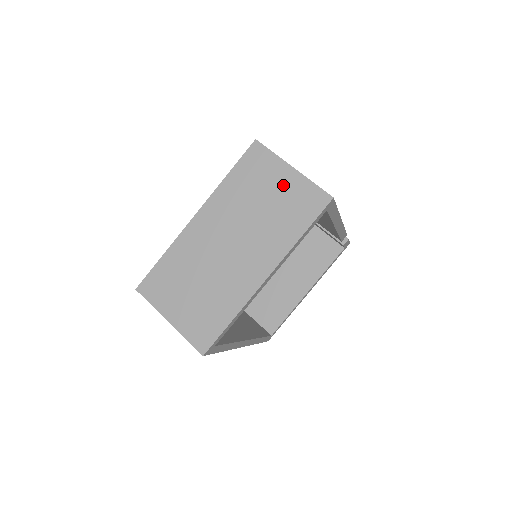
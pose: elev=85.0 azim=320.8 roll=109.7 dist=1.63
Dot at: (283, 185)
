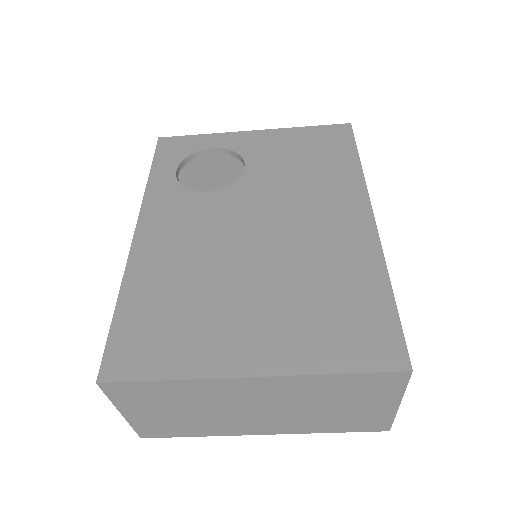
Dot at: (371, 408)
